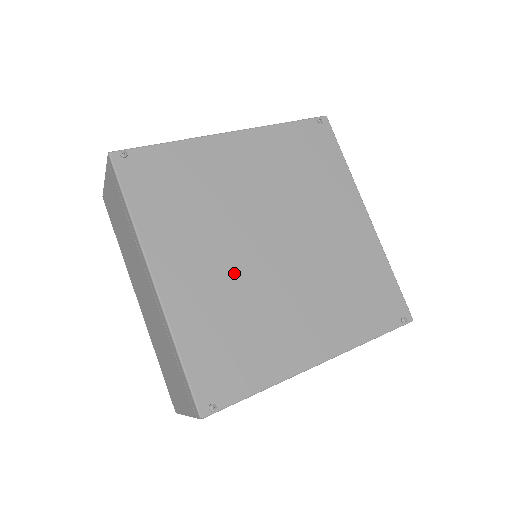
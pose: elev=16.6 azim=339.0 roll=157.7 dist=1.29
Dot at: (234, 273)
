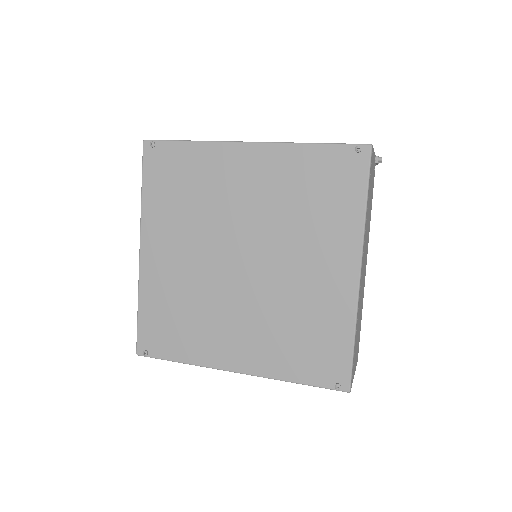
Dot at: (197, 271)
